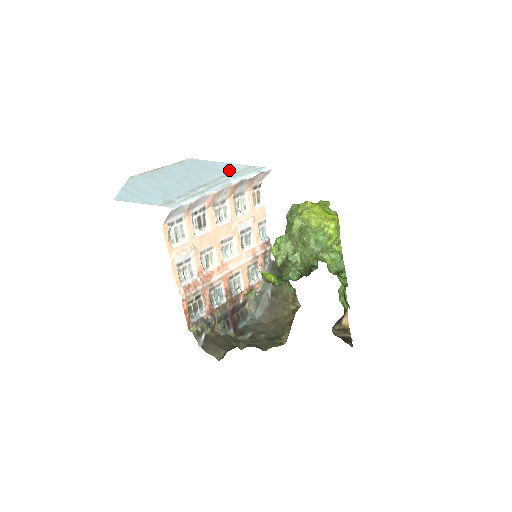
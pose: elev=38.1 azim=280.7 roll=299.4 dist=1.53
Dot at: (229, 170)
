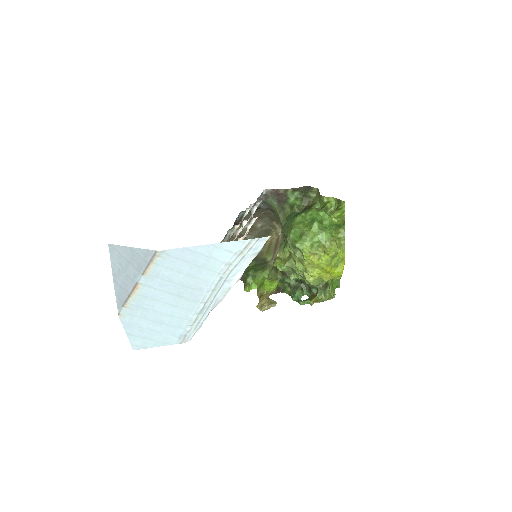
Dot at: (219, 262)
